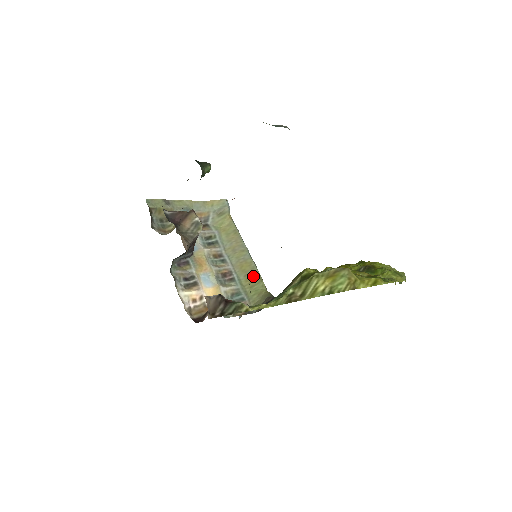
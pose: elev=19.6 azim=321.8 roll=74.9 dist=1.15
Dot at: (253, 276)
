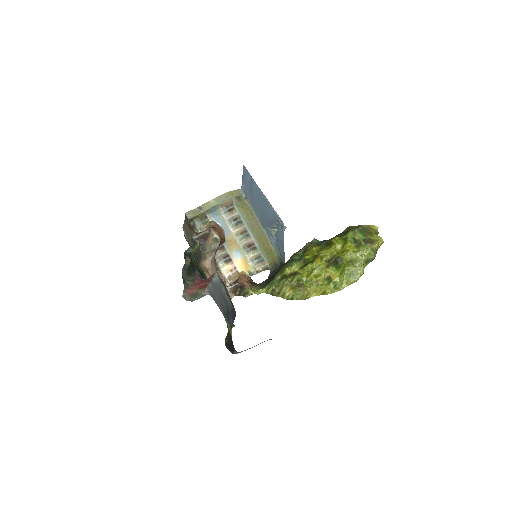
Dot at: (267, 246)
